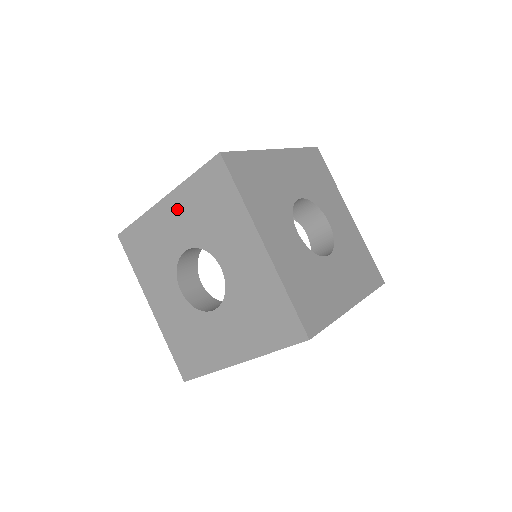
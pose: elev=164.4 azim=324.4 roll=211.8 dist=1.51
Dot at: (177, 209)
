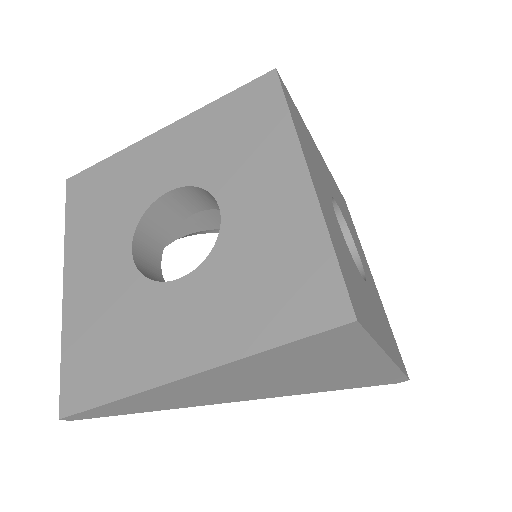
Dot at: (180, 138)
